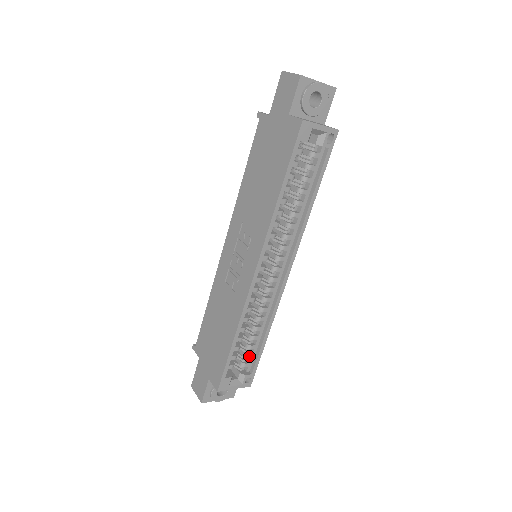
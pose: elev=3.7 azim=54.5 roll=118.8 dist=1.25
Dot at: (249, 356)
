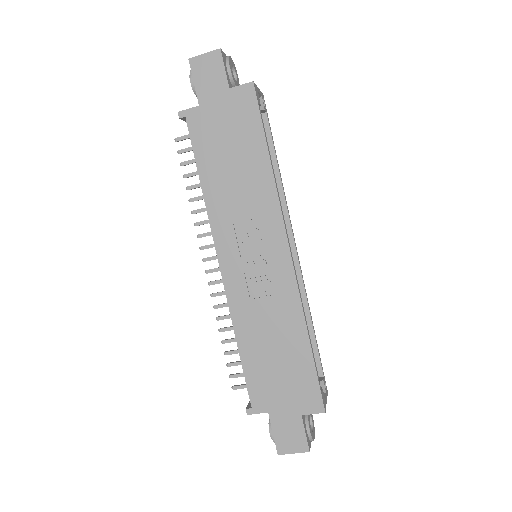
Dot at: occluded
